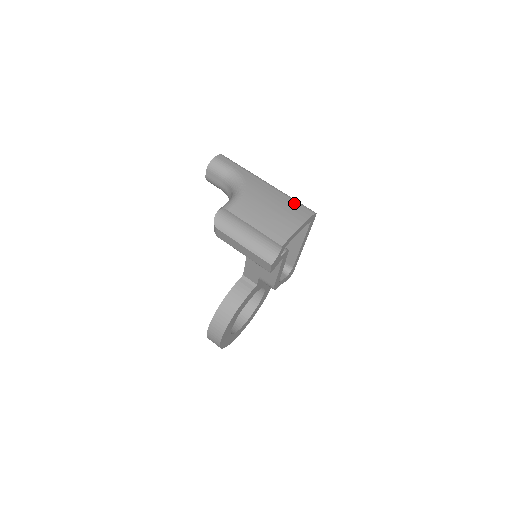
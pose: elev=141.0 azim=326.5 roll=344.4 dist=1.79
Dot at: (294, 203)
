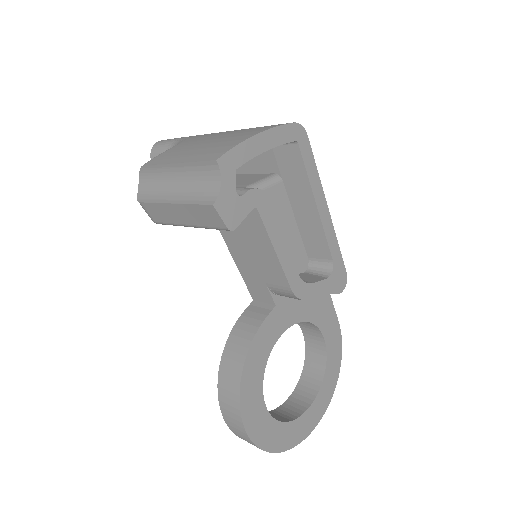
Dot at: occluded
